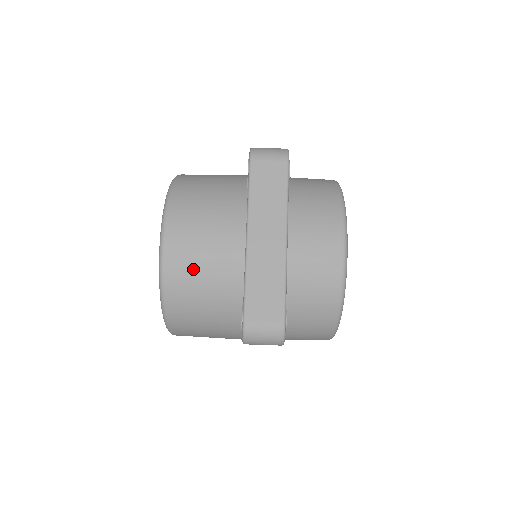
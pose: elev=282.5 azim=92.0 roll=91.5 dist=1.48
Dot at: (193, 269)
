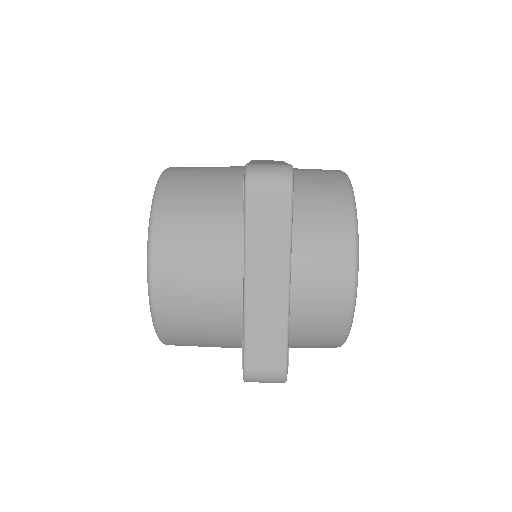
Dot at: (194, 173)
